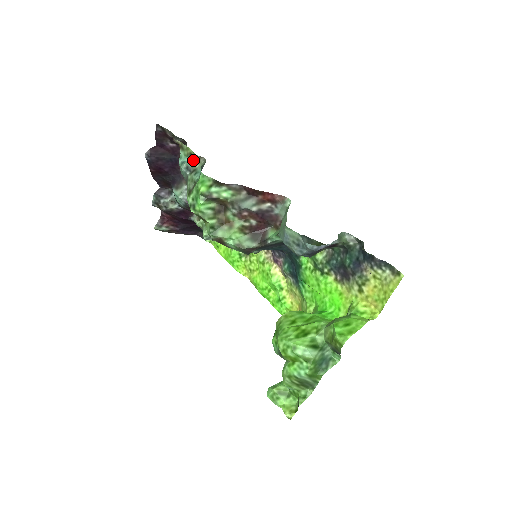
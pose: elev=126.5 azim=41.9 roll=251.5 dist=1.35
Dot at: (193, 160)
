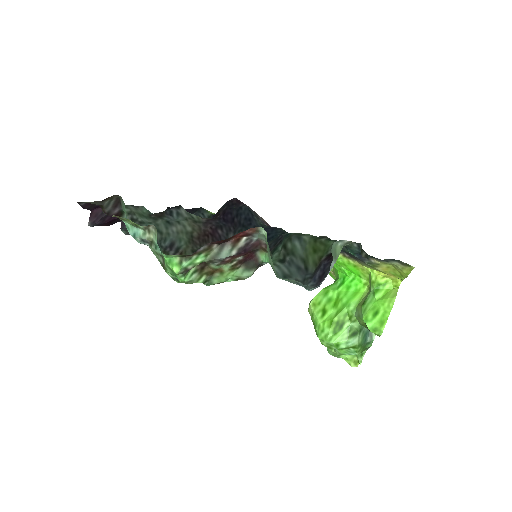
Dot at: (142, 230)
